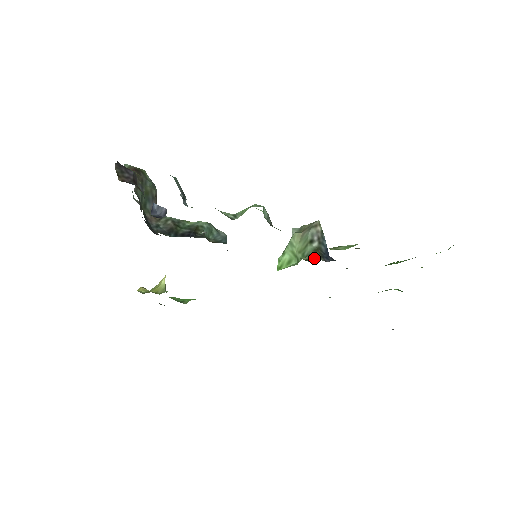
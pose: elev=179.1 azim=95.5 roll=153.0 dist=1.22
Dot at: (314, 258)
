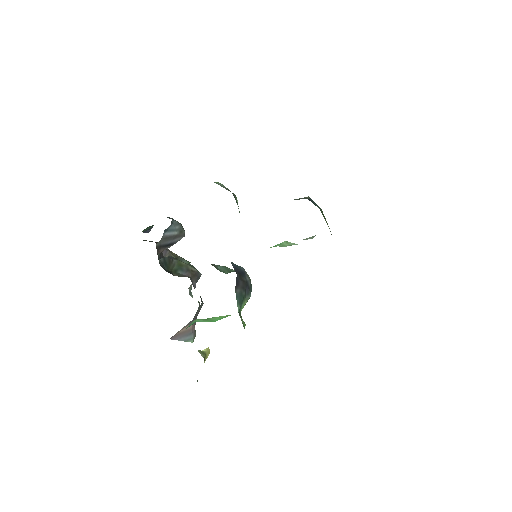
Dot at: occluded
